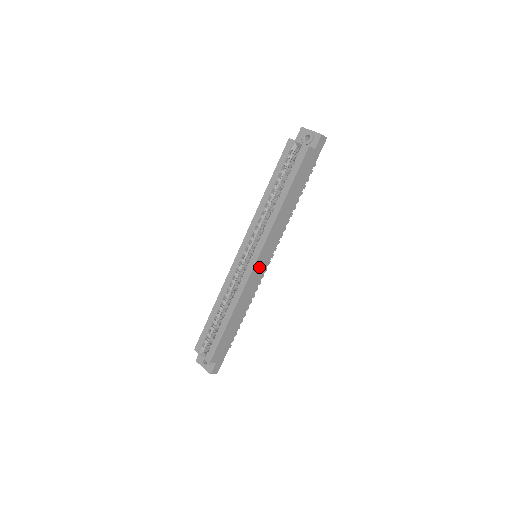
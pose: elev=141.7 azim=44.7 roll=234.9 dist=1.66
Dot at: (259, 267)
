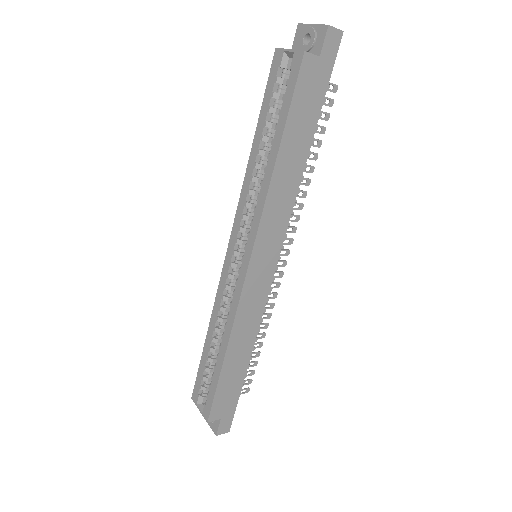
Dot at: (258, 274)
